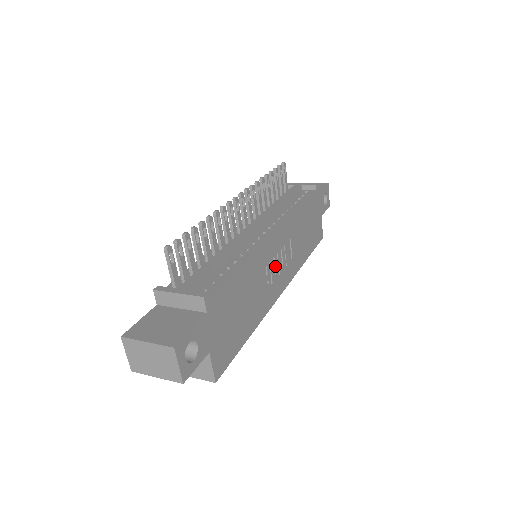
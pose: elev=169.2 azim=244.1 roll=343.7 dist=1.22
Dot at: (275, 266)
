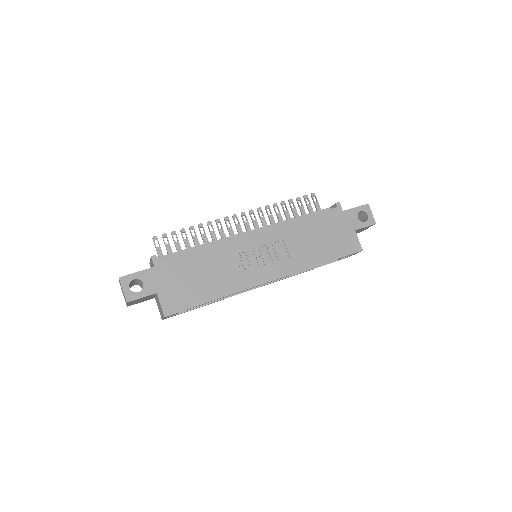
Dot at: (258, 258)
